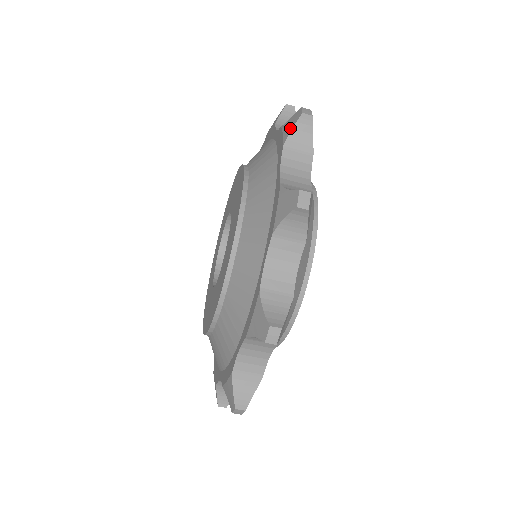
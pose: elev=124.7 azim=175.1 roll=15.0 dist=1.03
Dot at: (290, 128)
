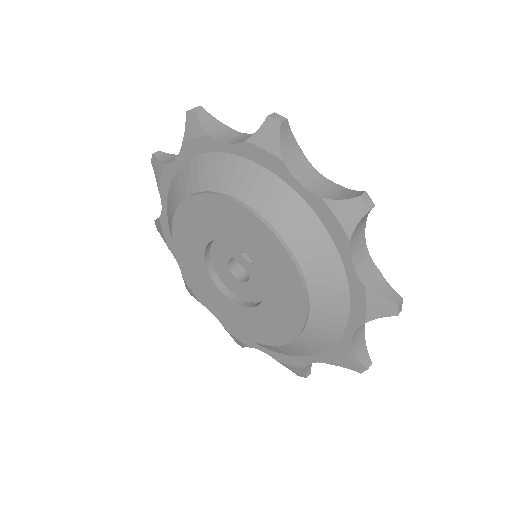
Dot at: (274, 142)
